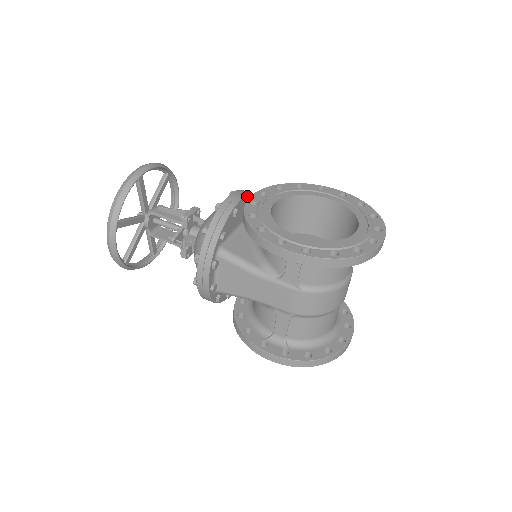
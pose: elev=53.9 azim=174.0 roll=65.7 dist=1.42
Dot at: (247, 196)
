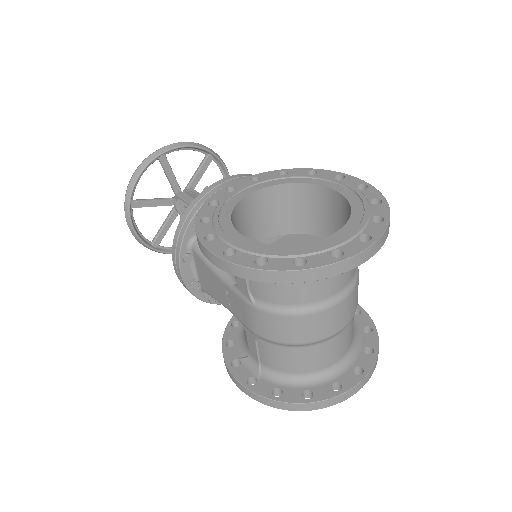
Dot at: occluded
